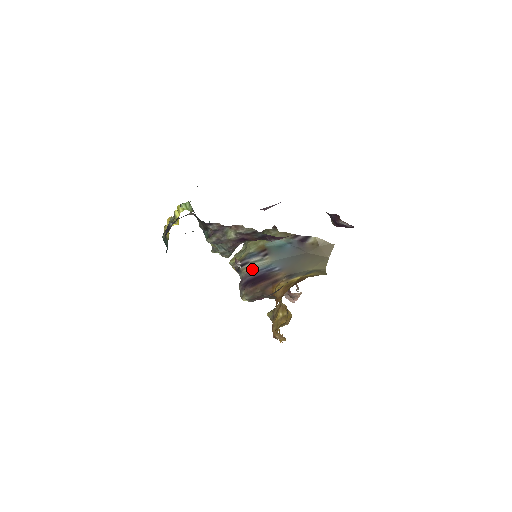
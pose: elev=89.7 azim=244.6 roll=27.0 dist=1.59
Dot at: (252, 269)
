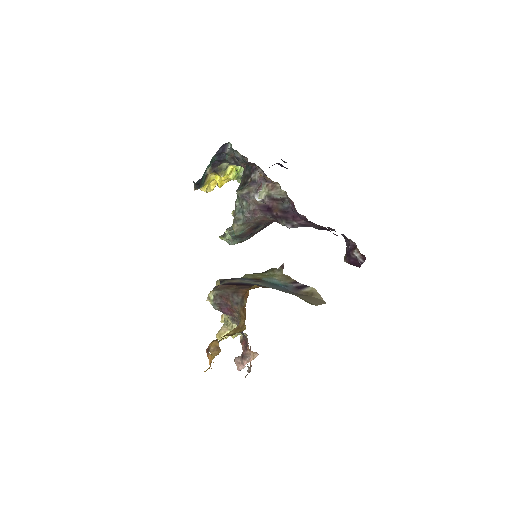
Dot at: (238, 281)
